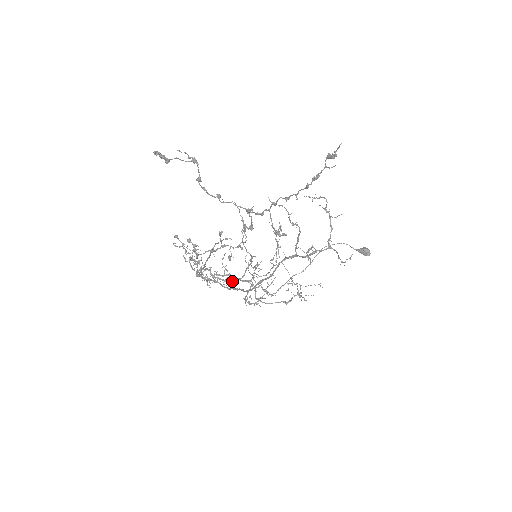
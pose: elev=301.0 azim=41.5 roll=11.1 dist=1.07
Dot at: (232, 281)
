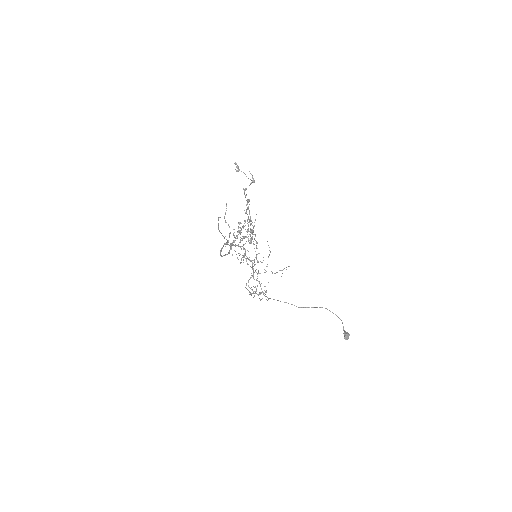
Dot at: occluded
